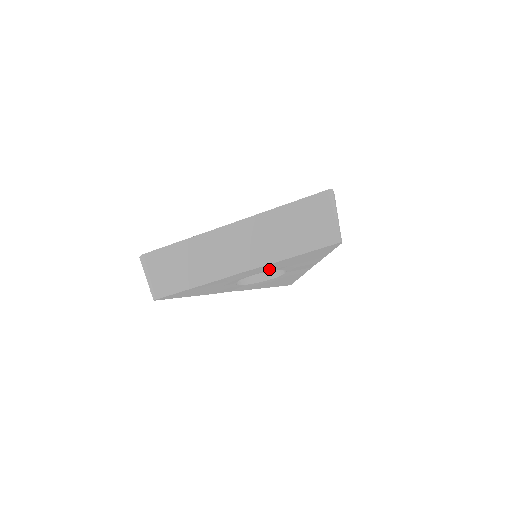
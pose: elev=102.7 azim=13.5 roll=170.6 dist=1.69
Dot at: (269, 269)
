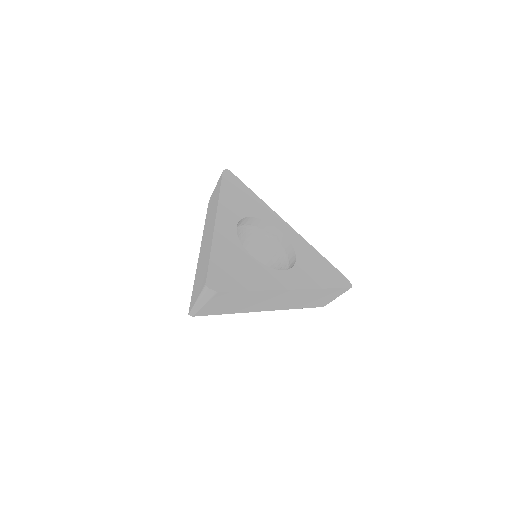
Dot at: occluded
